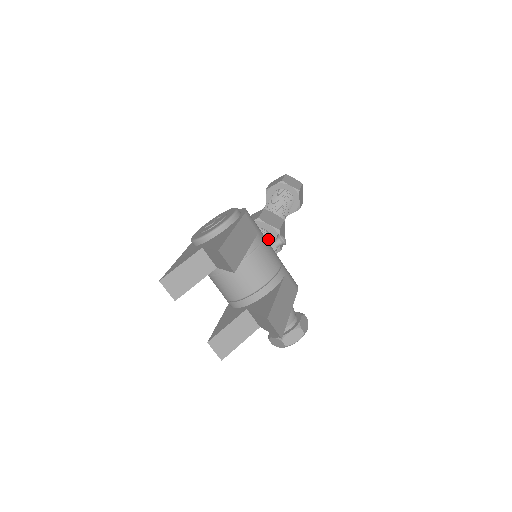
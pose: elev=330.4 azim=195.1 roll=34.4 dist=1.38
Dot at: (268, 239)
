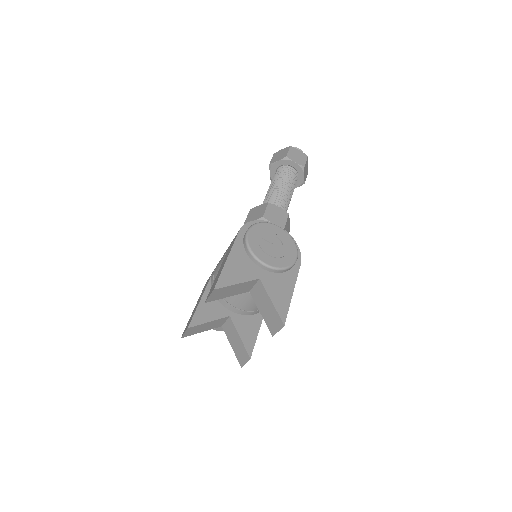
Dot at: occluded
